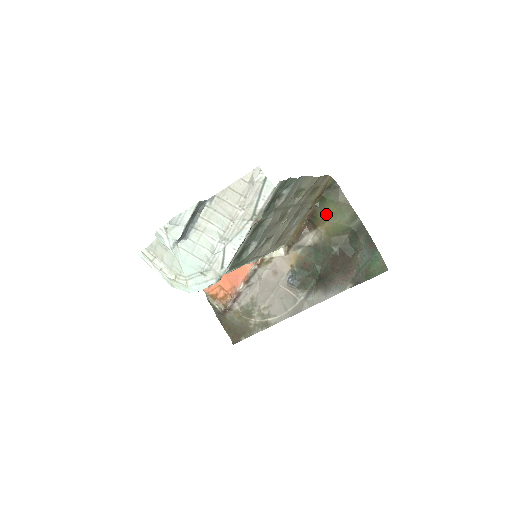
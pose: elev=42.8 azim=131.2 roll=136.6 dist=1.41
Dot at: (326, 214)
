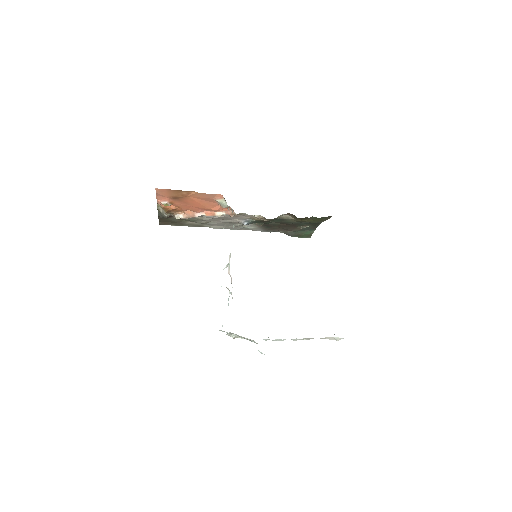
Dot at: occluded
